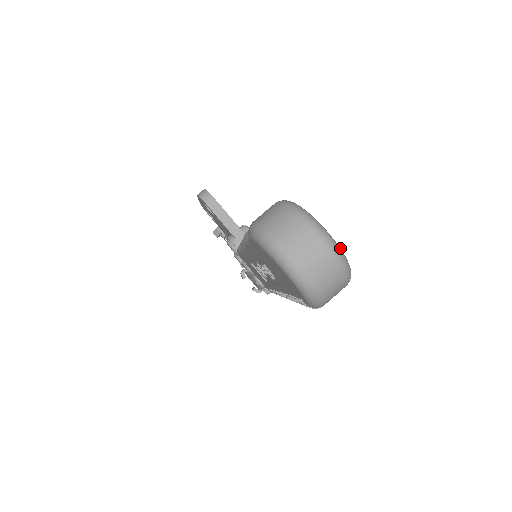
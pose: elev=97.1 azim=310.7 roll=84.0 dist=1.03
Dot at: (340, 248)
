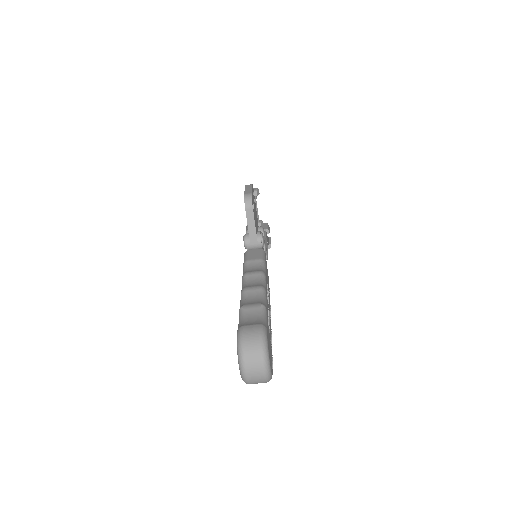
Dot at: (271, 373)
